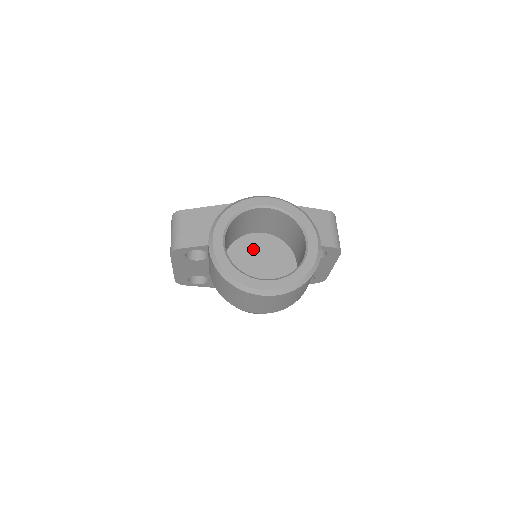
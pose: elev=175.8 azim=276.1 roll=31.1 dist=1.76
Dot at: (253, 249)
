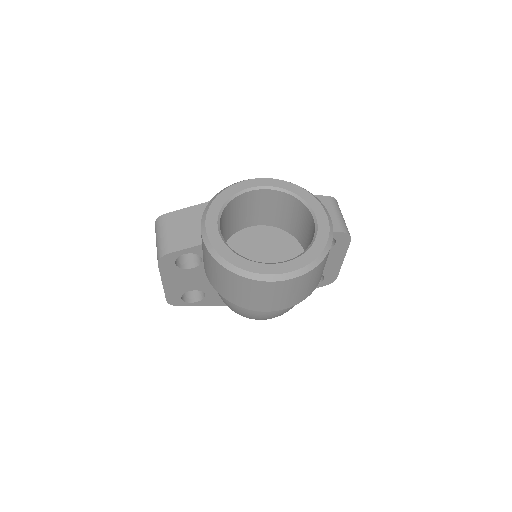
Dot at: (252, 243)
